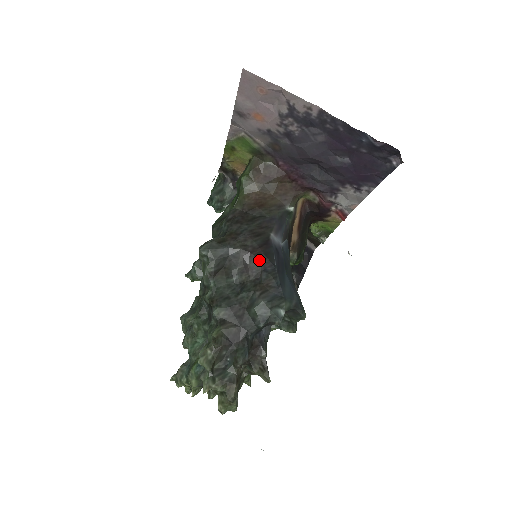
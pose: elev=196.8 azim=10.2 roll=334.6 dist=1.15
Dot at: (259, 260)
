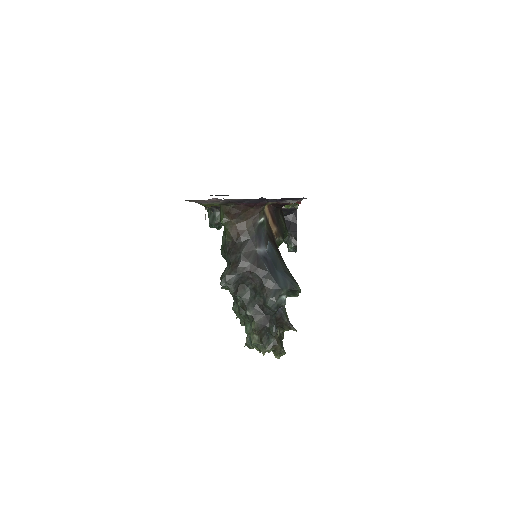
Dot at: (257, 273)
